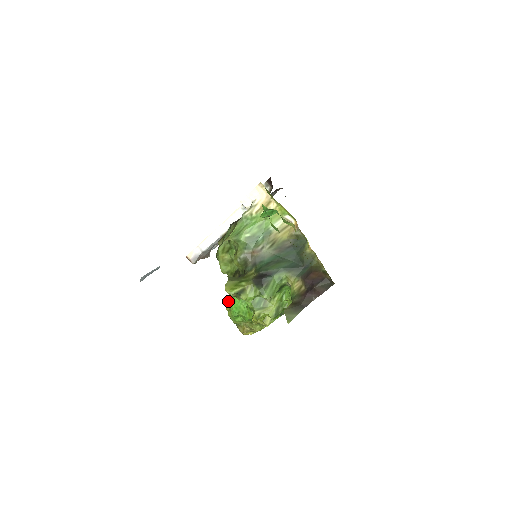
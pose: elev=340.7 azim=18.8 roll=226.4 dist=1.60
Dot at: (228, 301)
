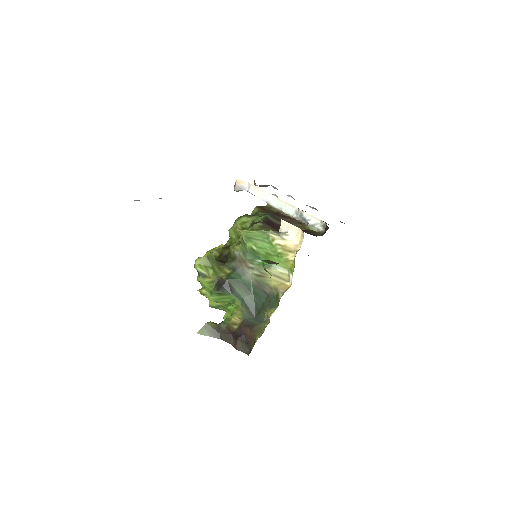
Dot at: (212, 251)
